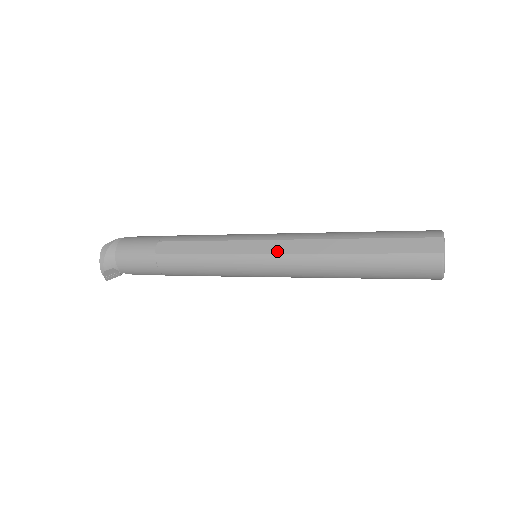
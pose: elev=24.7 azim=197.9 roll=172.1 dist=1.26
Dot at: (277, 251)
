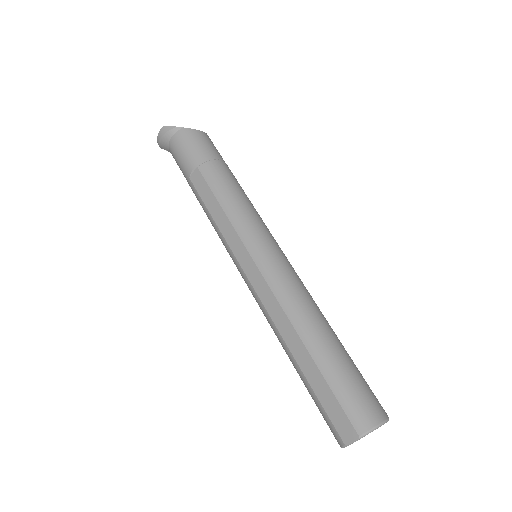
Dot at: (254, 284)
